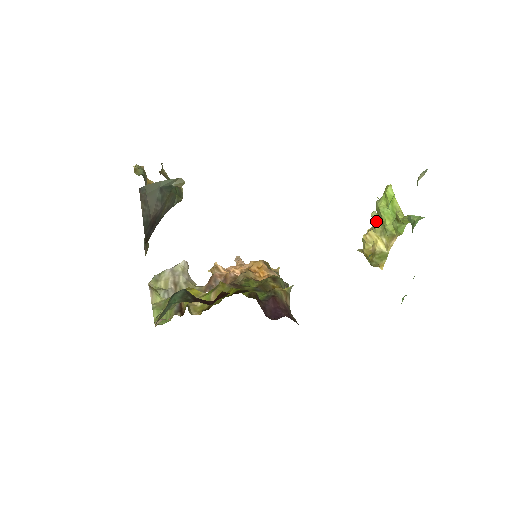
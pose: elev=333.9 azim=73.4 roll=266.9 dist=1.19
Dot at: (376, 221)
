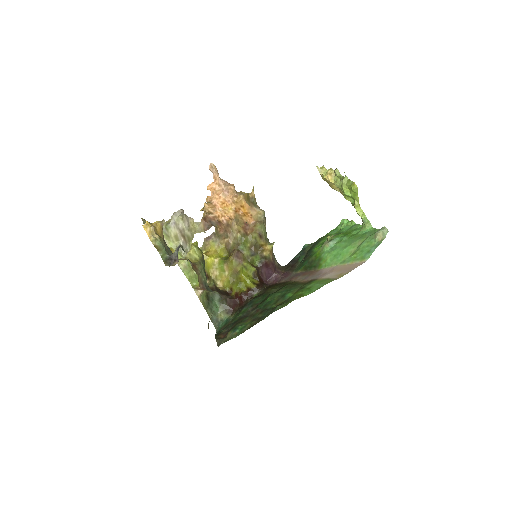
Dot at: (338, 186)
